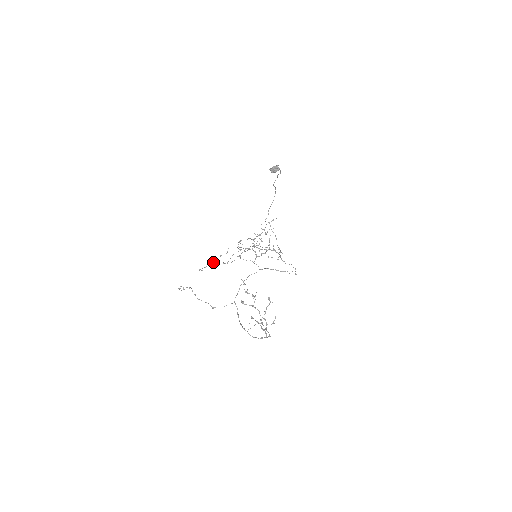
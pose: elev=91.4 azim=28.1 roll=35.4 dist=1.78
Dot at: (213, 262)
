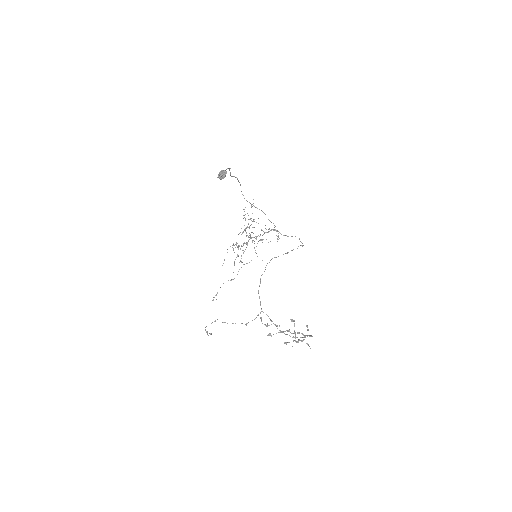
Dot at: occluded
